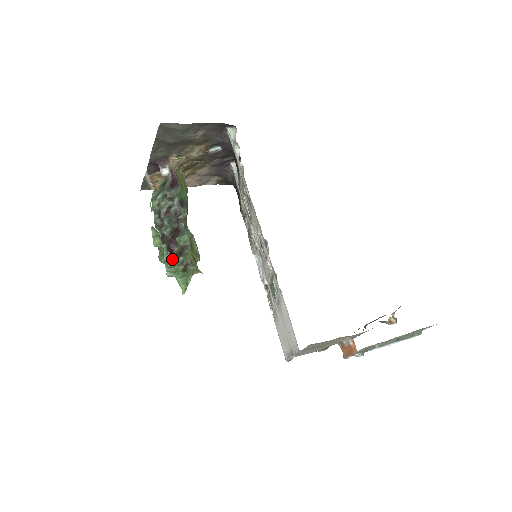
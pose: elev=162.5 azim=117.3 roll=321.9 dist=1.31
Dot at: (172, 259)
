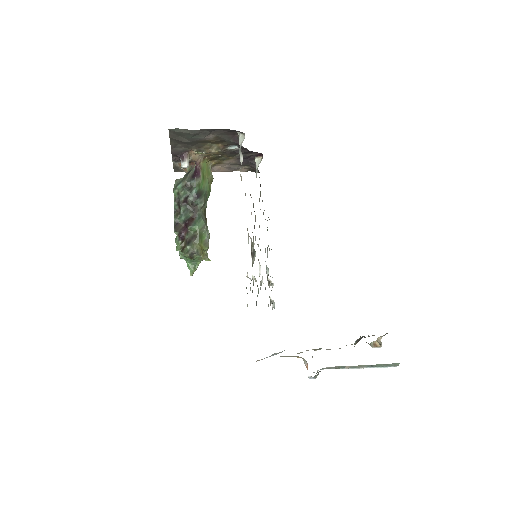
Dot at: (183, 245)
